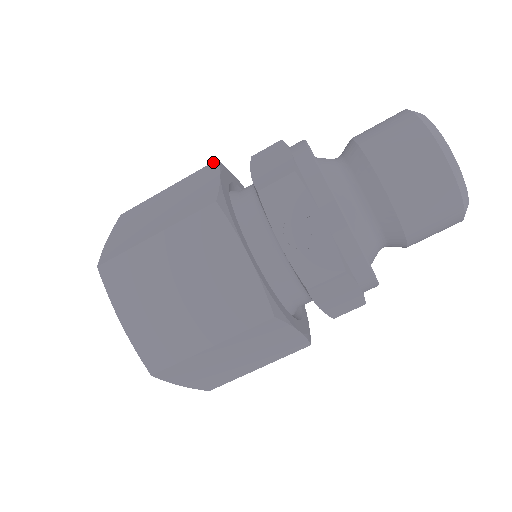
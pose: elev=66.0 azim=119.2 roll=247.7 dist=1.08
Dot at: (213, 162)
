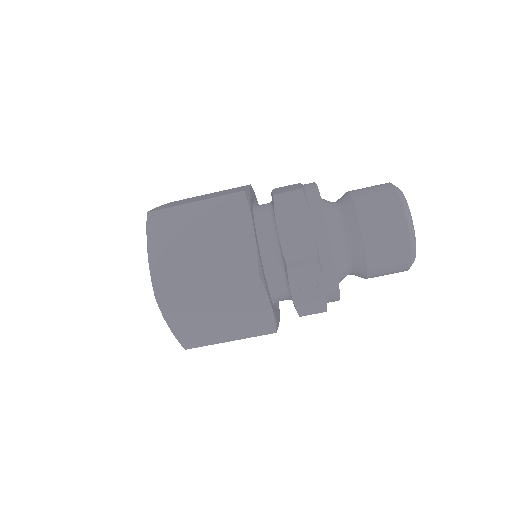
Dot at: (240, 193)
